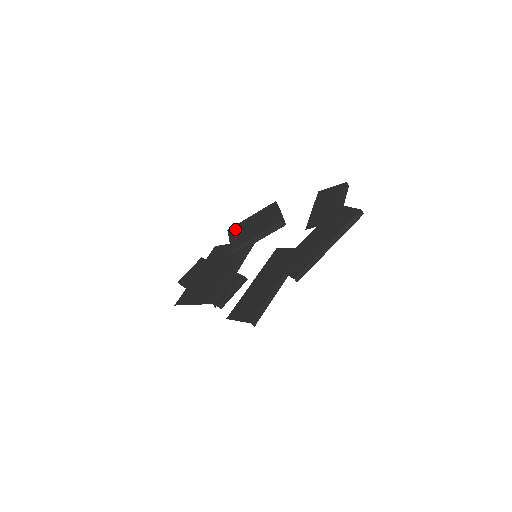
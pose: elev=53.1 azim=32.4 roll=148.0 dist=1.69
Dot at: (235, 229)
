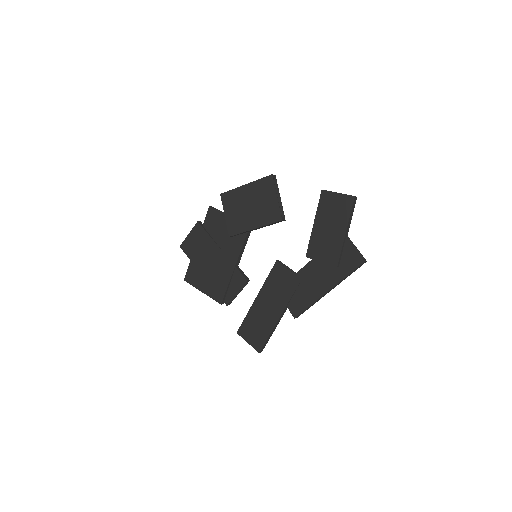
Dot at: (229, 200)
